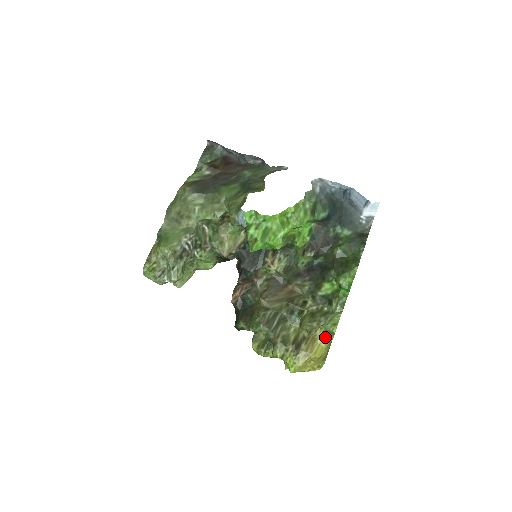
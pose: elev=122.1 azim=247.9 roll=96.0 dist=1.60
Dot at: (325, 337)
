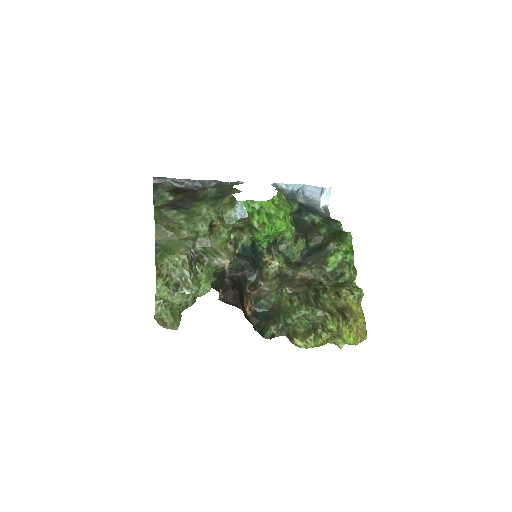
Dot at: (356, 303)
